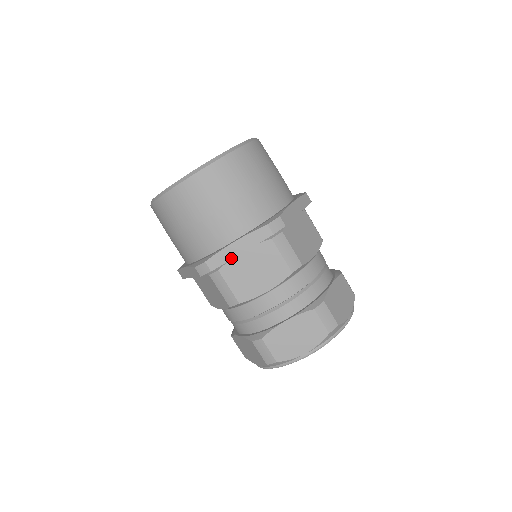
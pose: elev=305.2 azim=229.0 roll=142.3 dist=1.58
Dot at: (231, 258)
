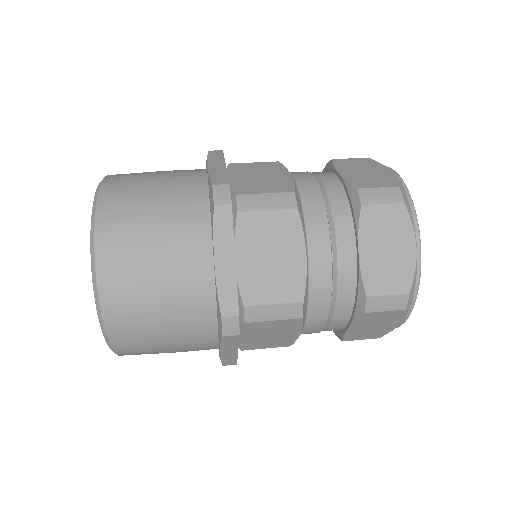
Dot at: (234, 279)
